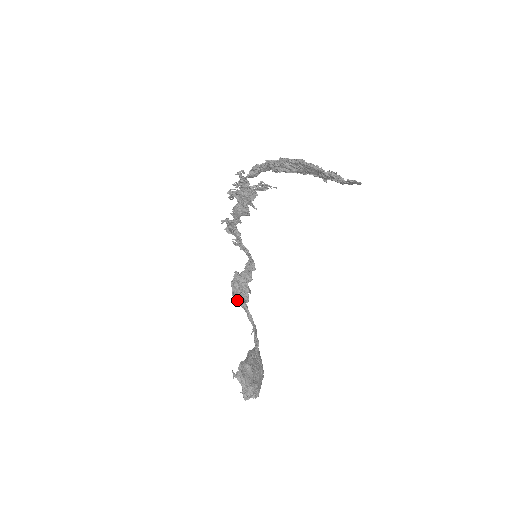
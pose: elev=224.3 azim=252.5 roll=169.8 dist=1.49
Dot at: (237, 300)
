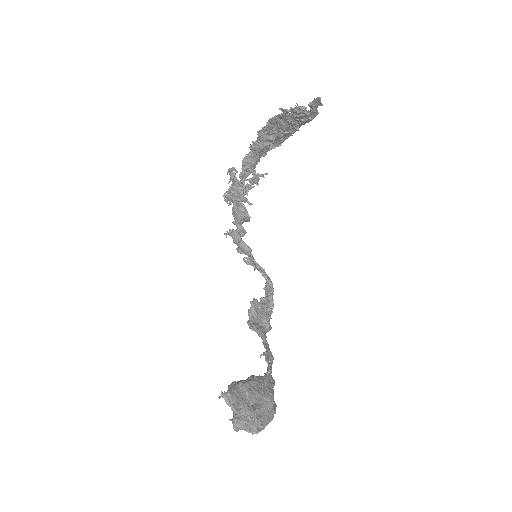
Dot at: (252, 327)
